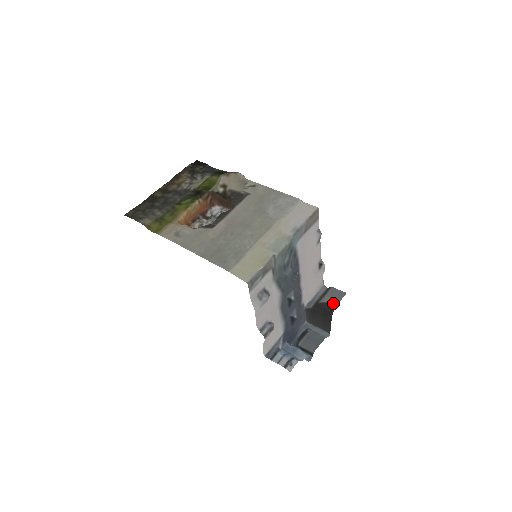
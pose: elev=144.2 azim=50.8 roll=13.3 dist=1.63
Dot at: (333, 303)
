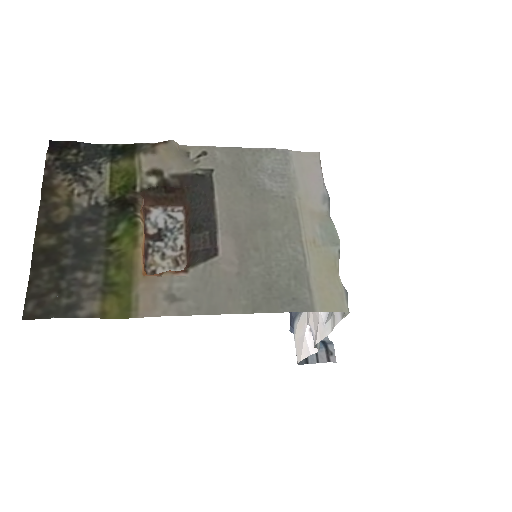
Dot at: occluded
